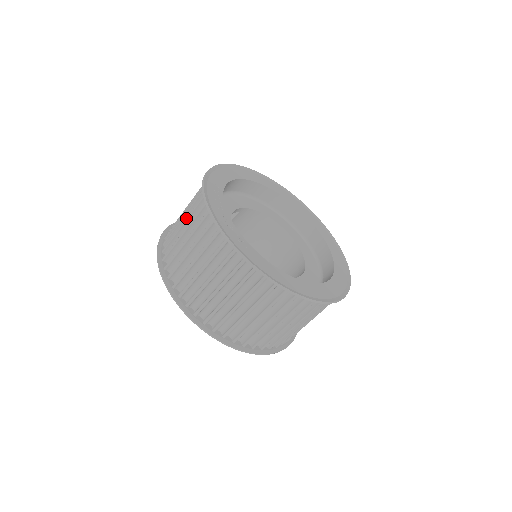
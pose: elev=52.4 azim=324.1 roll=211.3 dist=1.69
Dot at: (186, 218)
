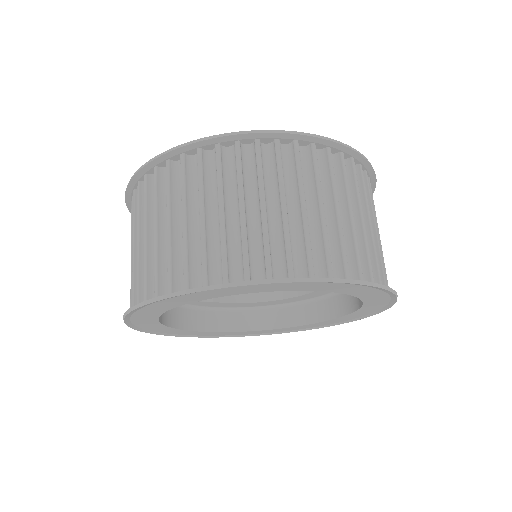
Dot at: occluded
